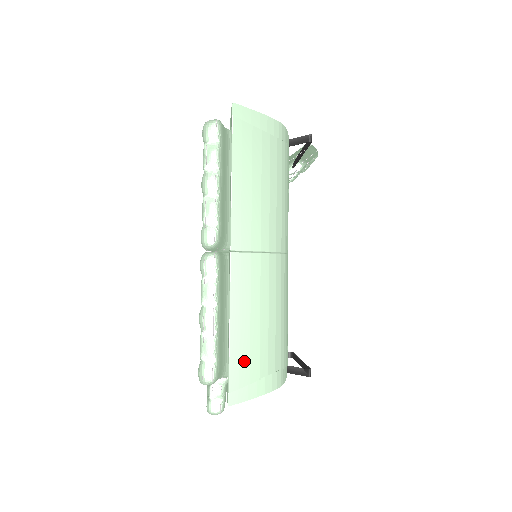
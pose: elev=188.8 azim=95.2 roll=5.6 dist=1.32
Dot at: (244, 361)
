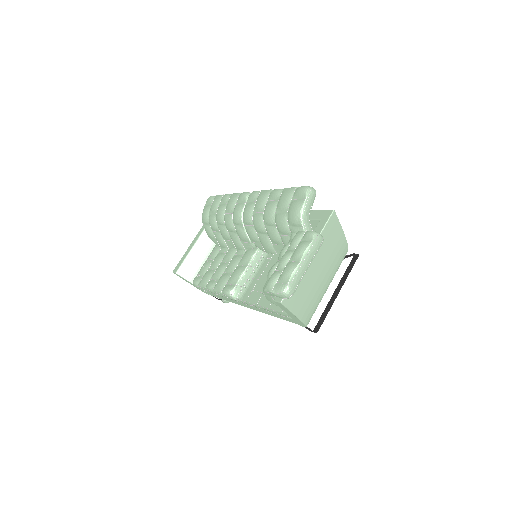
Dot at: occluded
